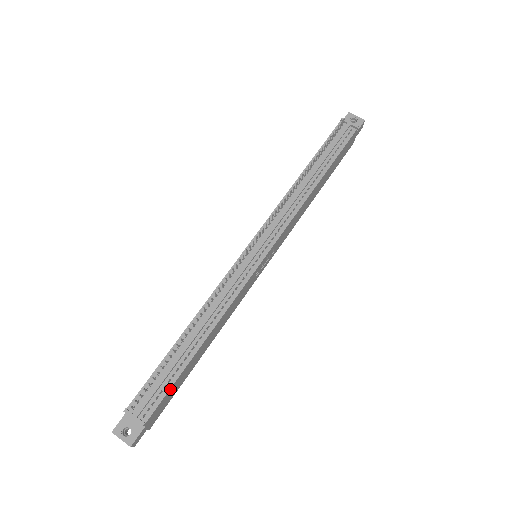
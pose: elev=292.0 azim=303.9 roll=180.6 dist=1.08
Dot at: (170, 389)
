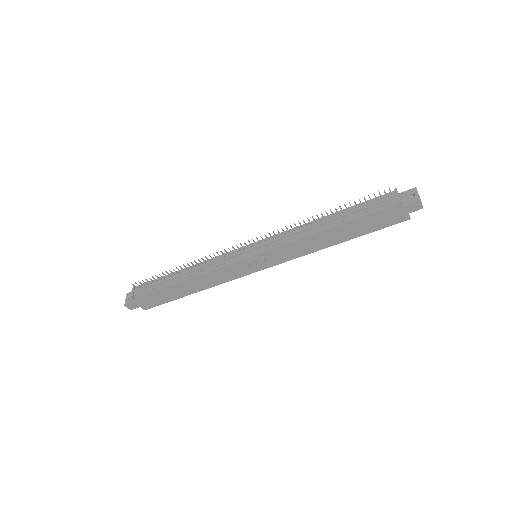
Dot at: (154, 292)
